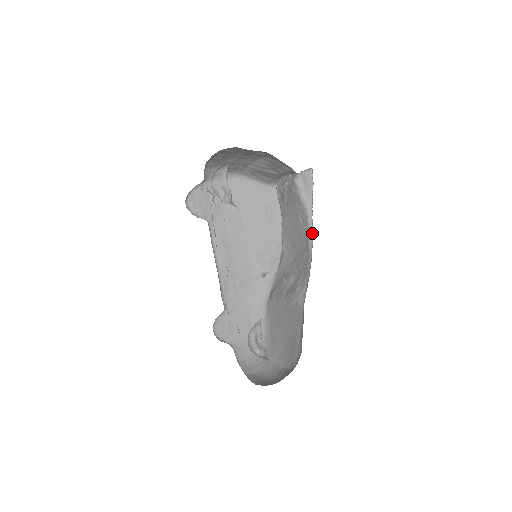
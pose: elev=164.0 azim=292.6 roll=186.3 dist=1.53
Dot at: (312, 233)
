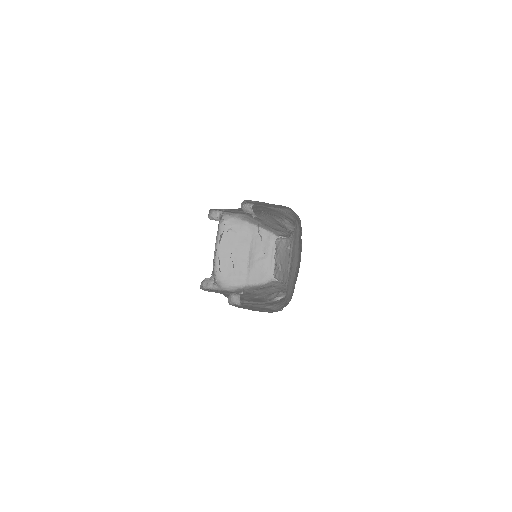
Dot at: occluded
